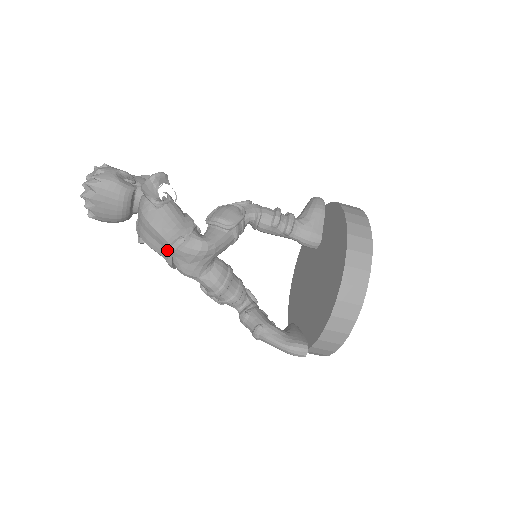
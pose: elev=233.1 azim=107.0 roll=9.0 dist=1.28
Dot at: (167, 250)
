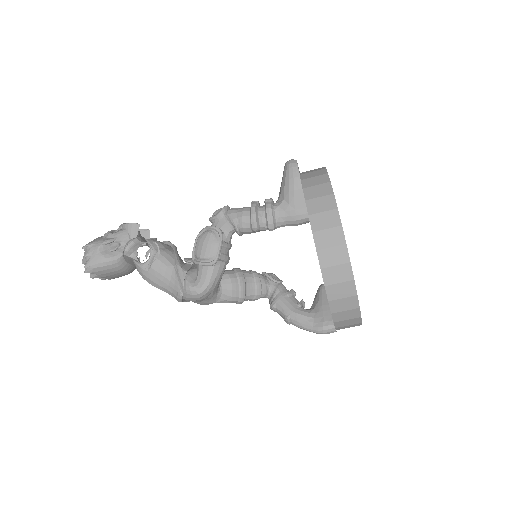
Dot at: occluded
